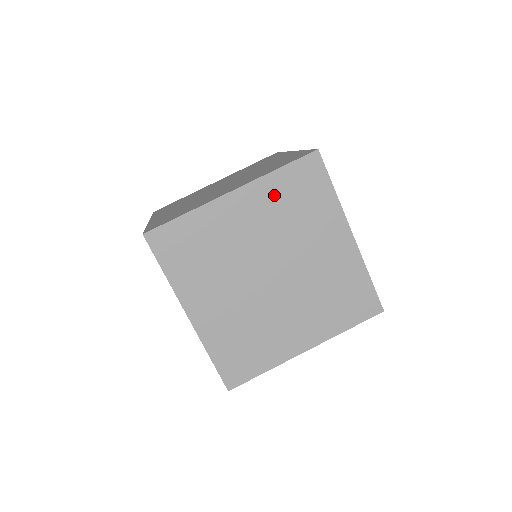
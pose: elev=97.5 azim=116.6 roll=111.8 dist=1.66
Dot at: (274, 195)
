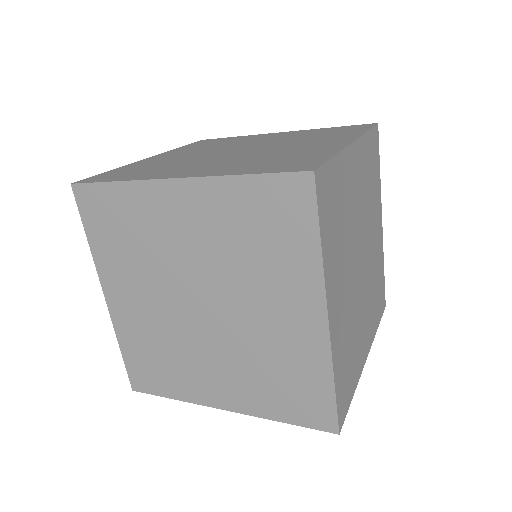
Dot at: (366, 160)
